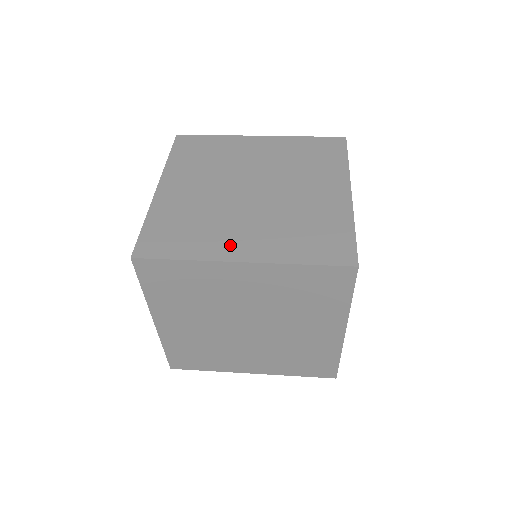
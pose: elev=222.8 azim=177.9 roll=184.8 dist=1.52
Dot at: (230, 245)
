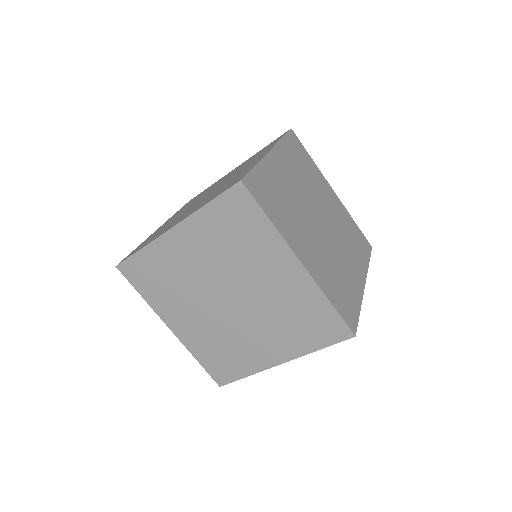
Dot at: (299, 243)
